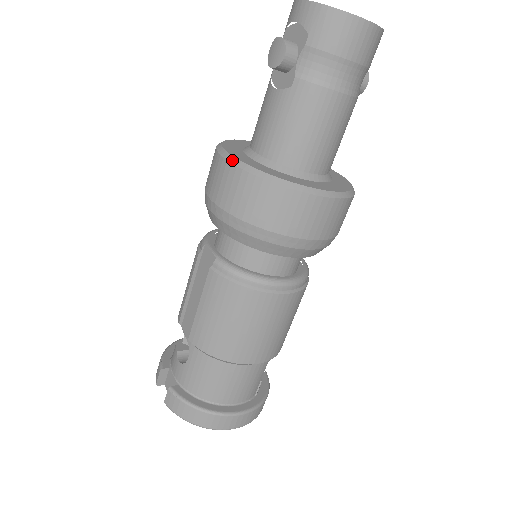
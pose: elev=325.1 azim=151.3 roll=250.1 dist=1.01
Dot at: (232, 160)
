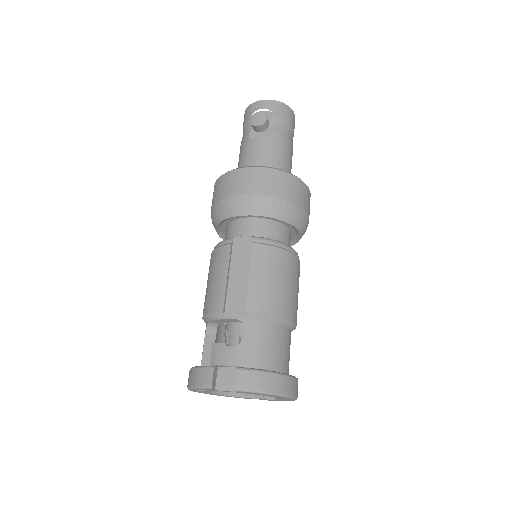
Dot at: (256, 166)
